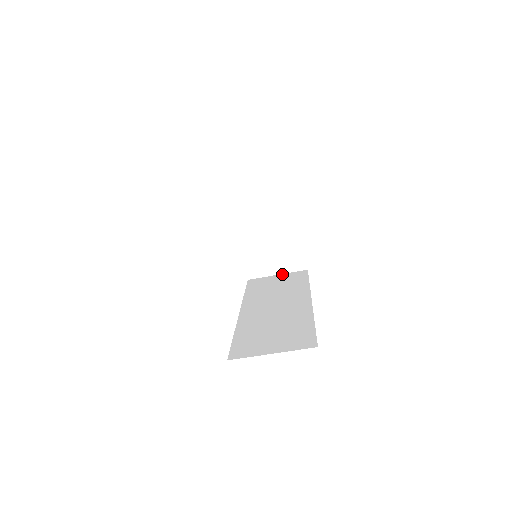
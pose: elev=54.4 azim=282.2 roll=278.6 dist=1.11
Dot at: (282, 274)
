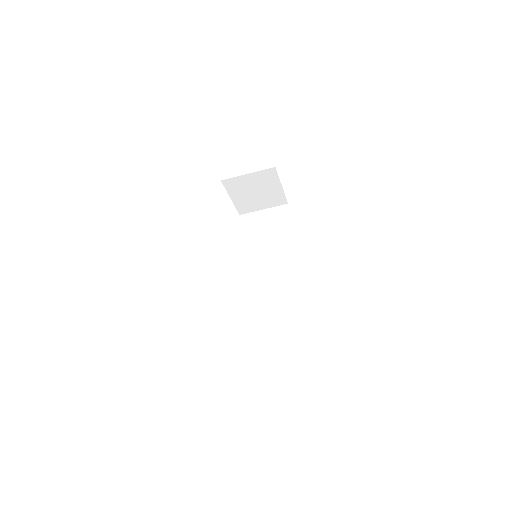
Dot at: (267, 209)
